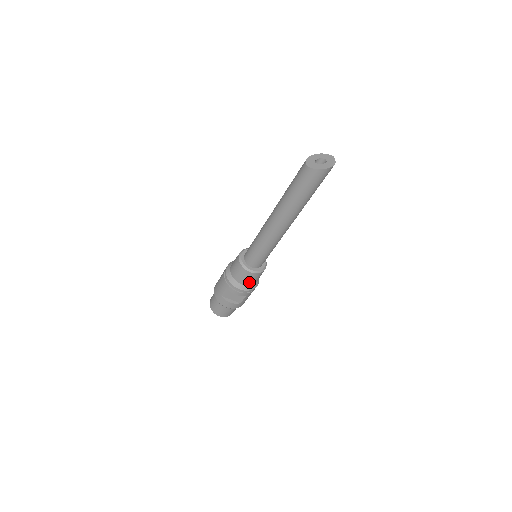
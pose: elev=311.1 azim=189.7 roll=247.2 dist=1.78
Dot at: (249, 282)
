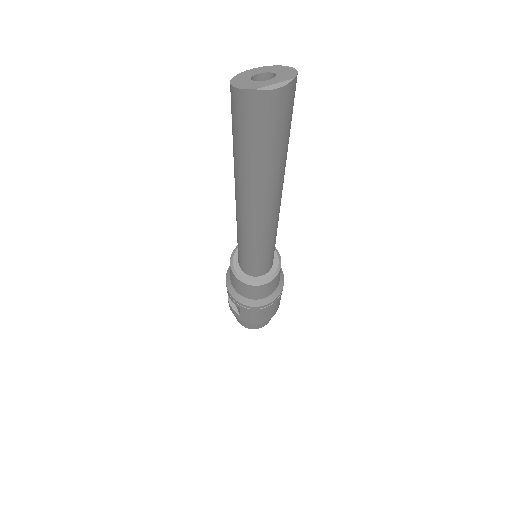
Dot at: (237, 288)
